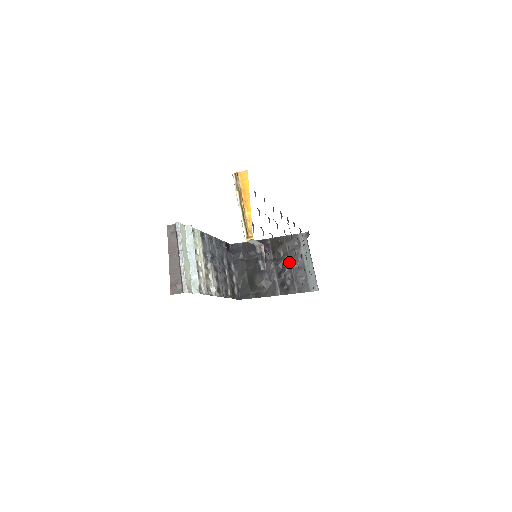
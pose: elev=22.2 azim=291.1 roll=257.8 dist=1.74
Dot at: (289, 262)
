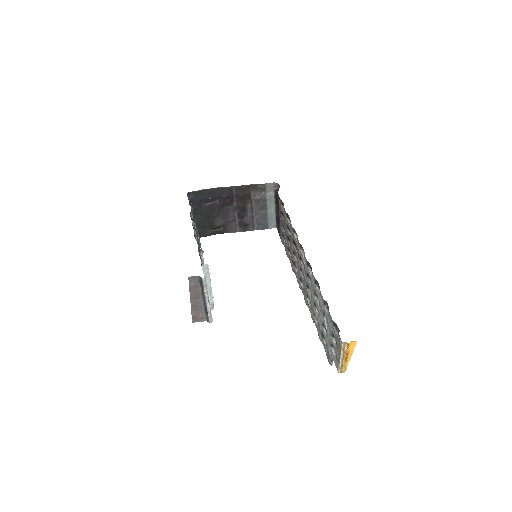
Dot at: (252, 206)
